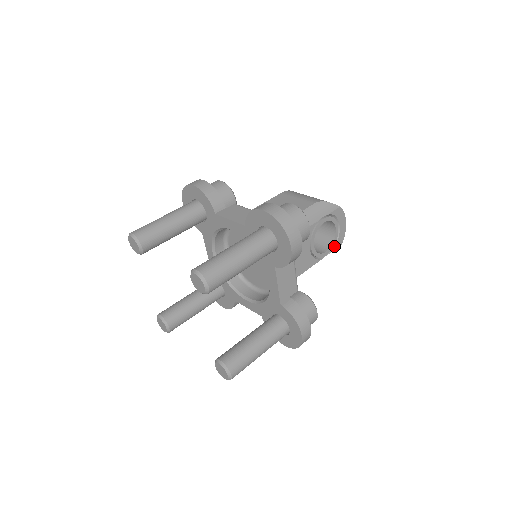
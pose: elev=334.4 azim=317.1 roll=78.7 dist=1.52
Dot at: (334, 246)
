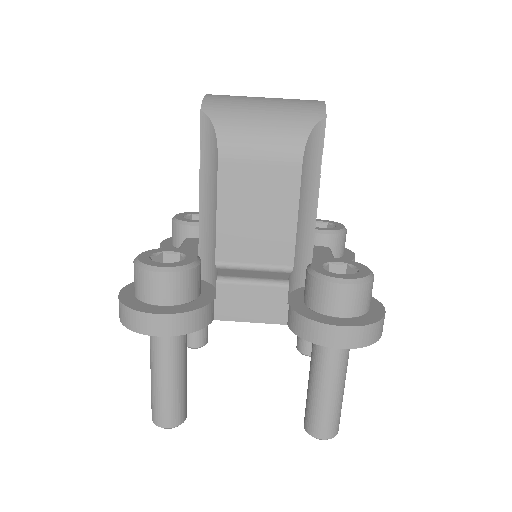
Dot at: occluded
